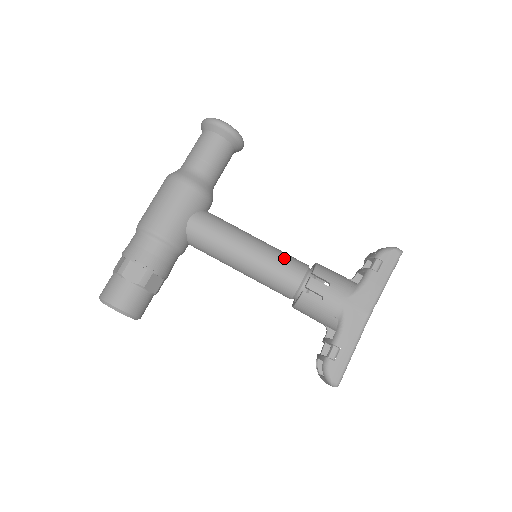
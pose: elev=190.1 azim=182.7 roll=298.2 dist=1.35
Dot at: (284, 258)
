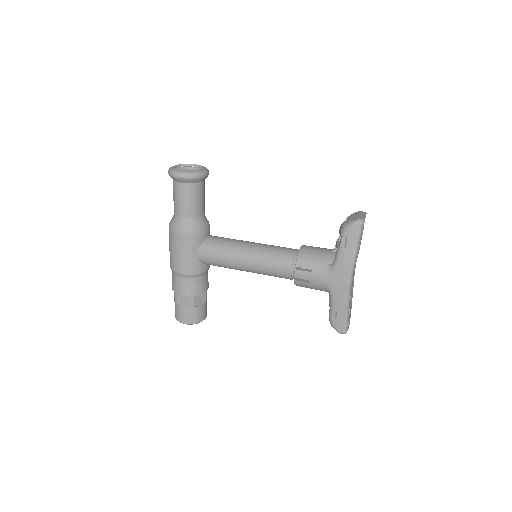
Dot at: (272, 258)
